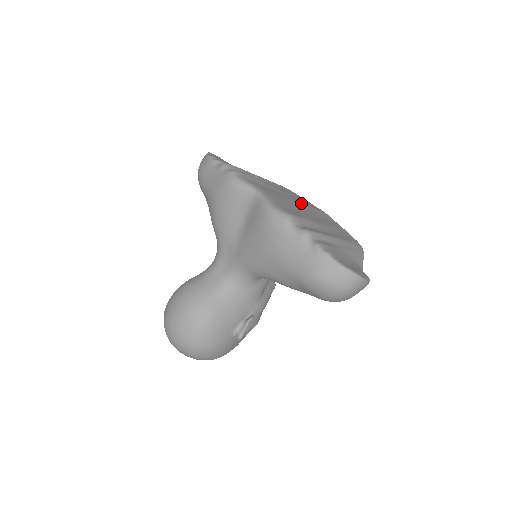
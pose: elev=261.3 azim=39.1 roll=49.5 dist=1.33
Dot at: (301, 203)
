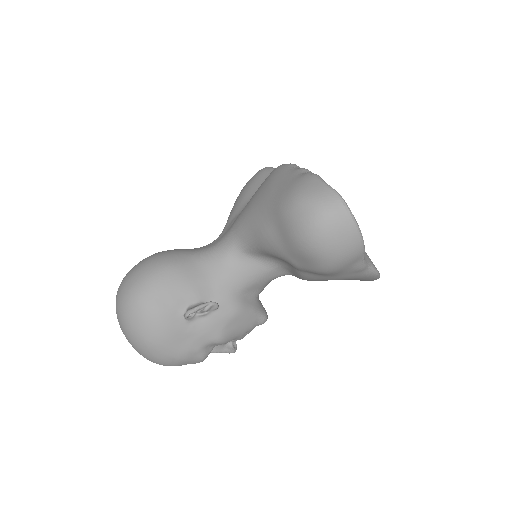
Dot at: occluded
